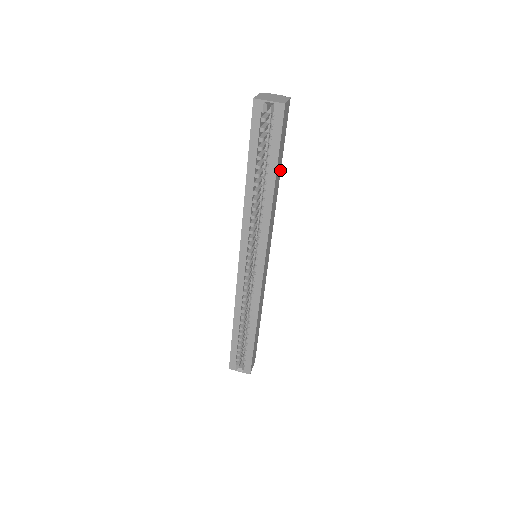
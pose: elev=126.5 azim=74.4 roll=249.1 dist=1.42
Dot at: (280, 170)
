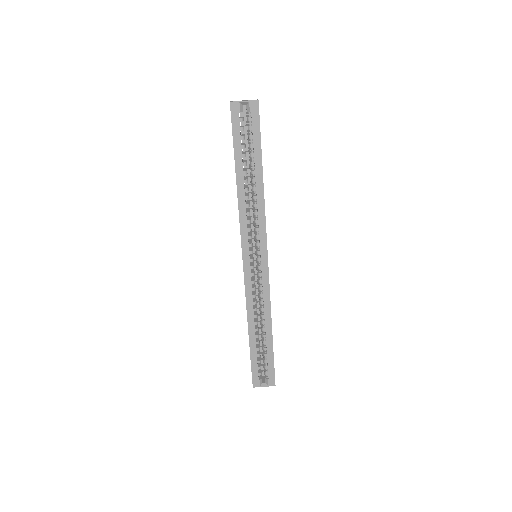
Dot at: occluded
